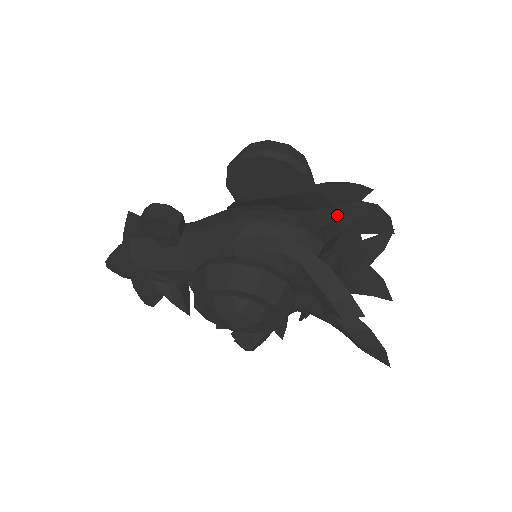
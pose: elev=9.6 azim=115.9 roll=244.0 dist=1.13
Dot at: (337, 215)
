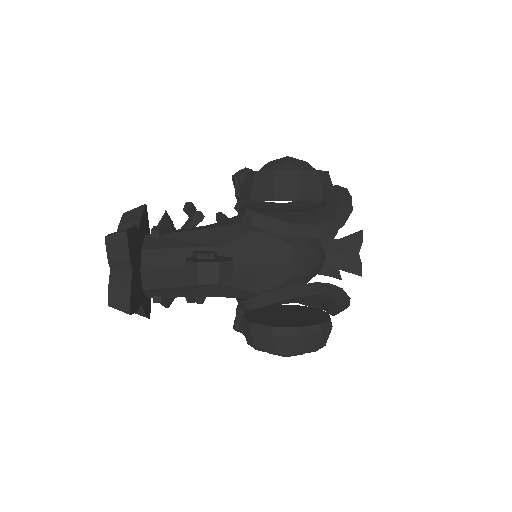
Dot at: occluded
